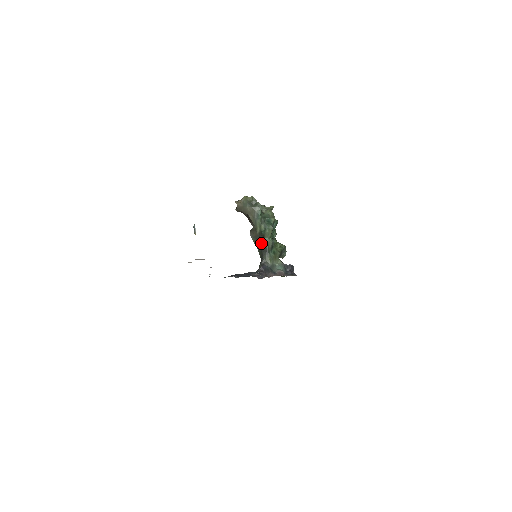
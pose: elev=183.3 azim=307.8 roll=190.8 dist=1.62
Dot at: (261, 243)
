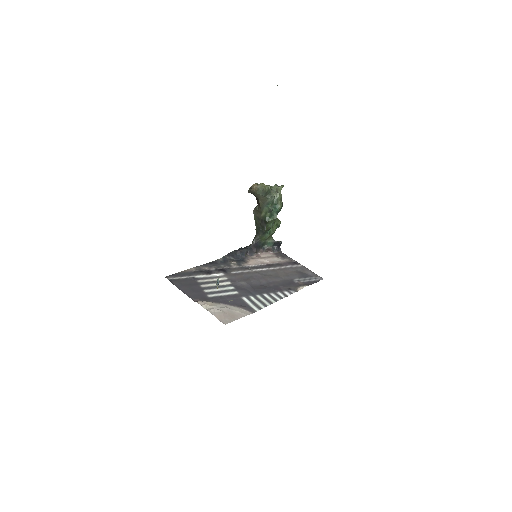
Dot at: (261, 225)
